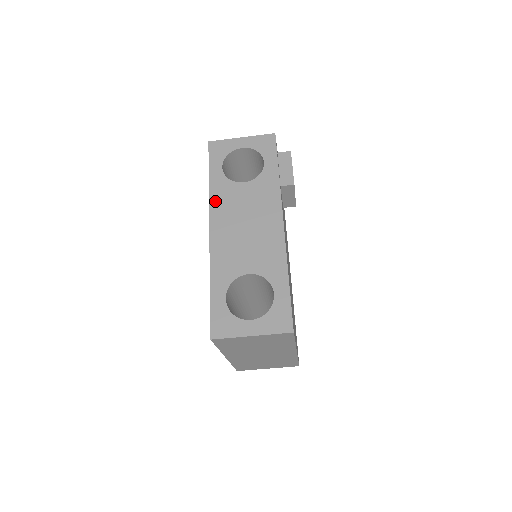
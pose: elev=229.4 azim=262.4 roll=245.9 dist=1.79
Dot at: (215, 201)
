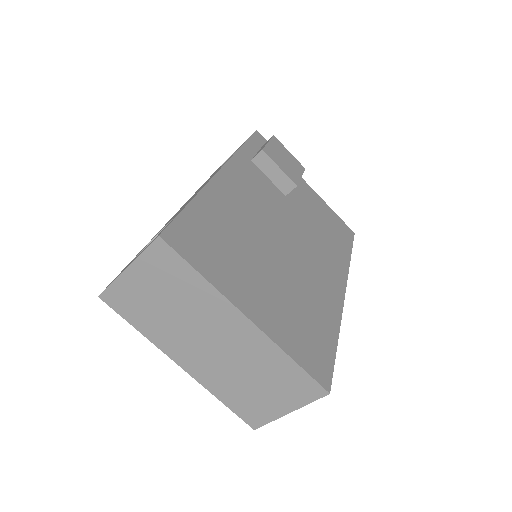
Dot at: occluded
